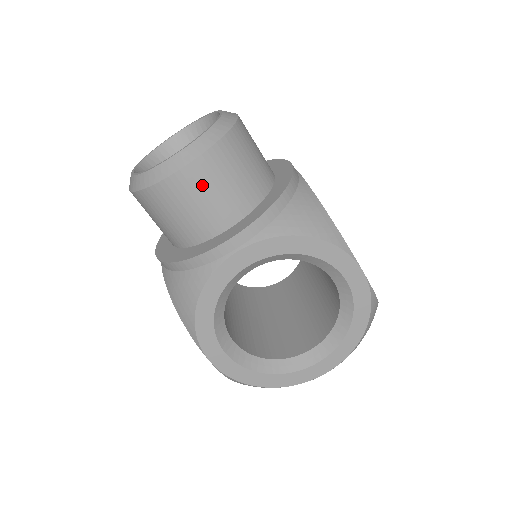
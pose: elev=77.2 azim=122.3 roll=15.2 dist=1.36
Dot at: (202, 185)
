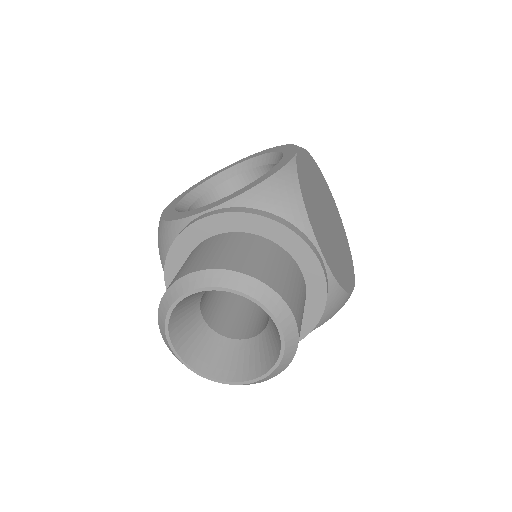
Dot at: occluded
